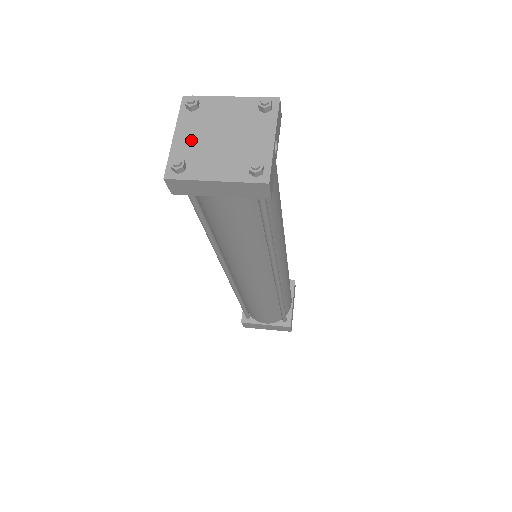
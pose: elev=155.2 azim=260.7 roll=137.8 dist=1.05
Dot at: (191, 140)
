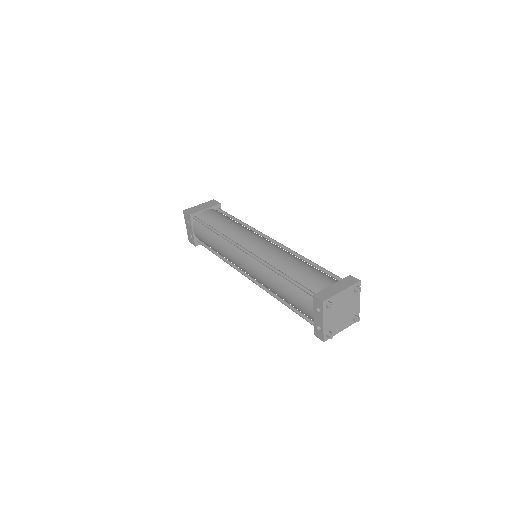
Dot at: (331, 320)
